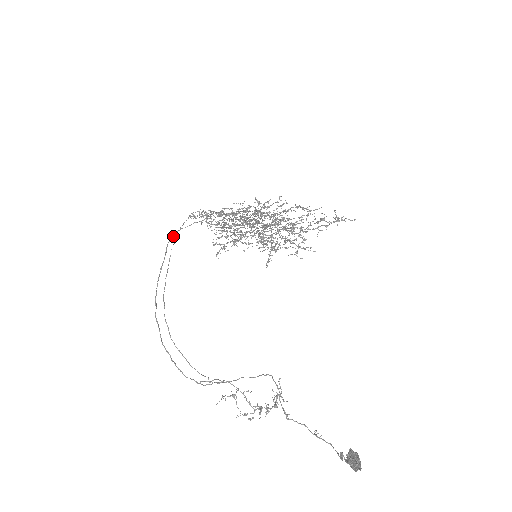
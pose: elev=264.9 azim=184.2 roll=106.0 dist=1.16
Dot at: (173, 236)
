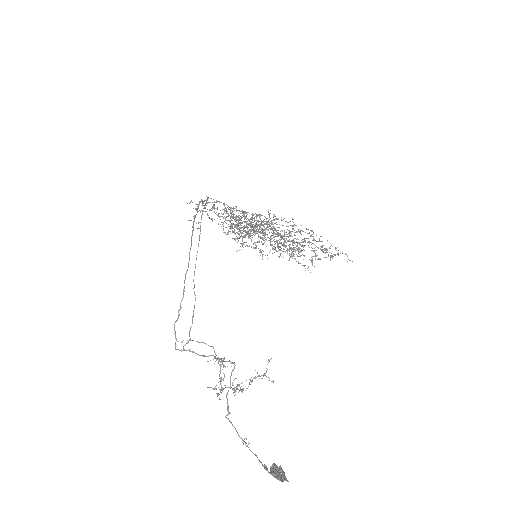
Dot at: (201, 201)
